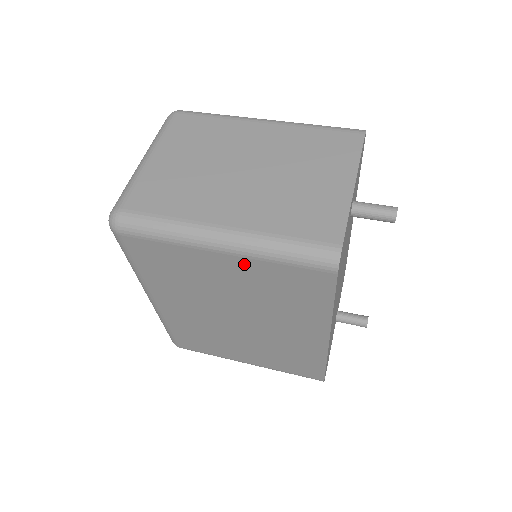
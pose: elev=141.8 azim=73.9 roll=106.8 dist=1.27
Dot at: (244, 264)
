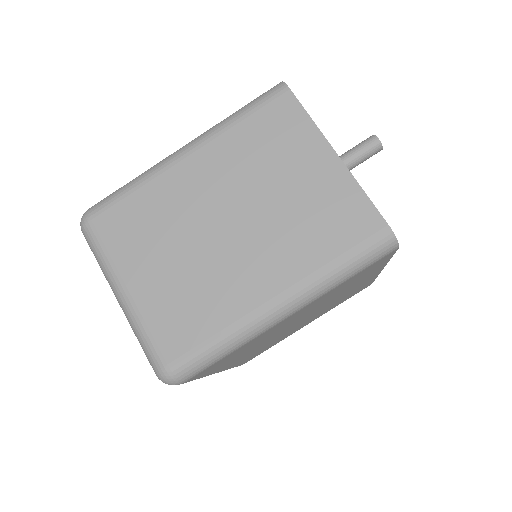
Dot at: occluded
